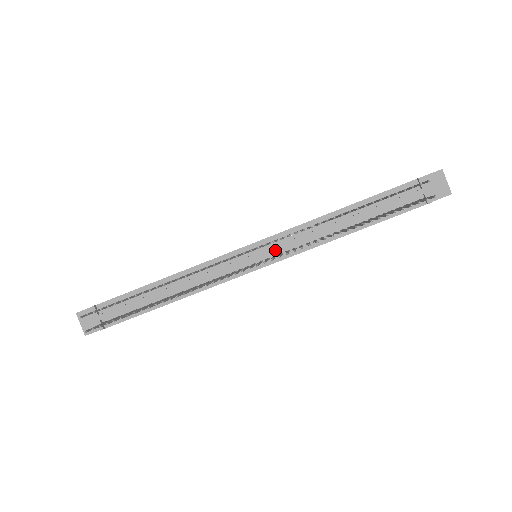
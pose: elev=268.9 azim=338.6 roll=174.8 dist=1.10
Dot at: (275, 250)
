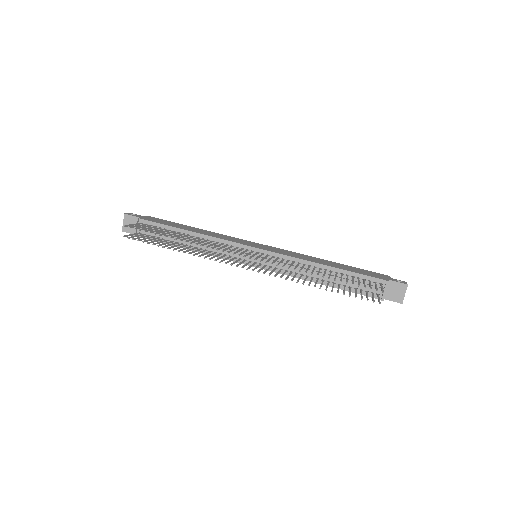
Dot at: (269, 262)
